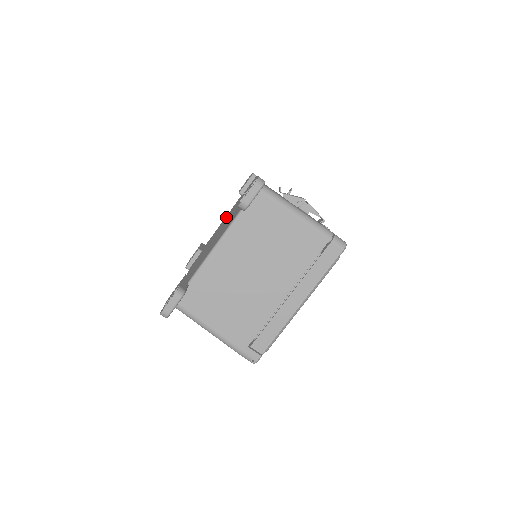
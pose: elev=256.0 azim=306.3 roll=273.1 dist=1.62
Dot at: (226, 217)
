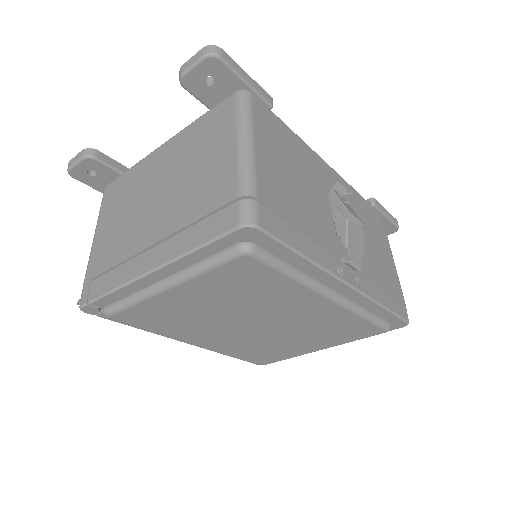
Dot at: occluded
